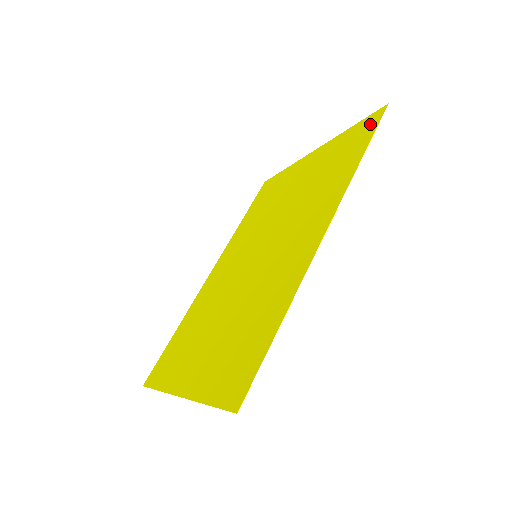
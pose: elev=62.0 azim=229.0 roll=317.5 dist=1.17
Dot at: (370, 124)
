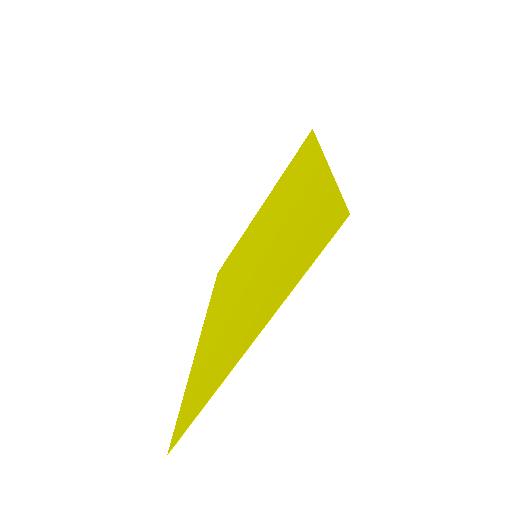
Dot at: (306, 142)
